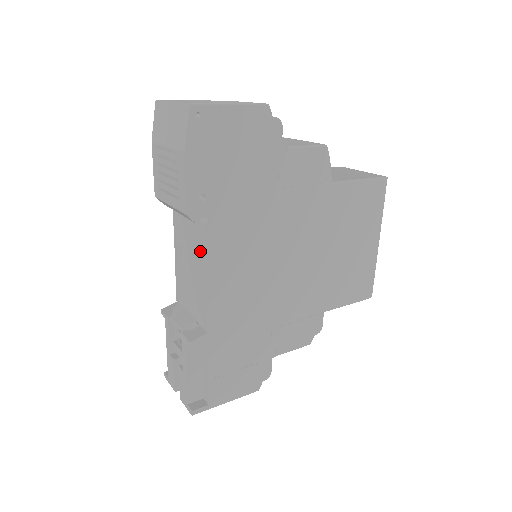
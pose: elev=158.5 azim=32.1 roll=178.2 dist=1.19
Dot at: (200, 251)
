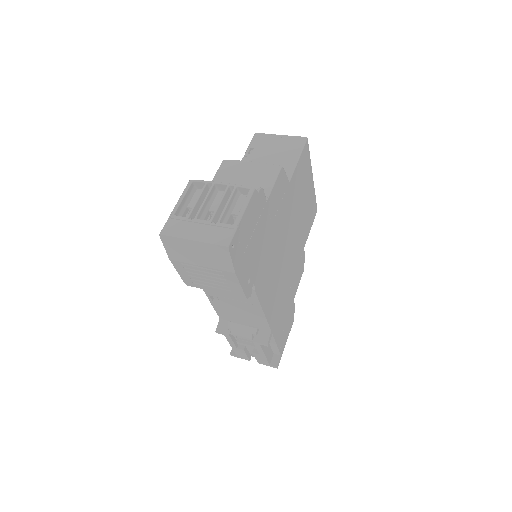
Dot at: (249, 300)
